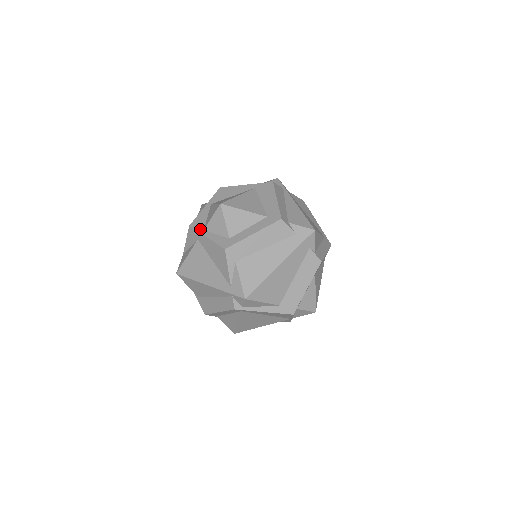
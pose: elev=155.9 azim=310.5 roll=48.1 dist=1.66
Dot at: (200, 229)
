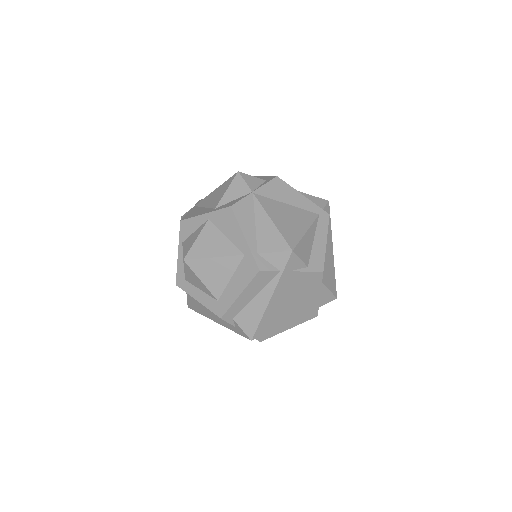
Dot at: (181, 238)
